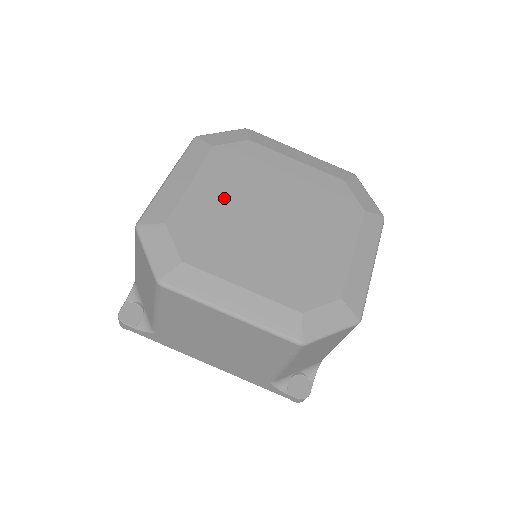
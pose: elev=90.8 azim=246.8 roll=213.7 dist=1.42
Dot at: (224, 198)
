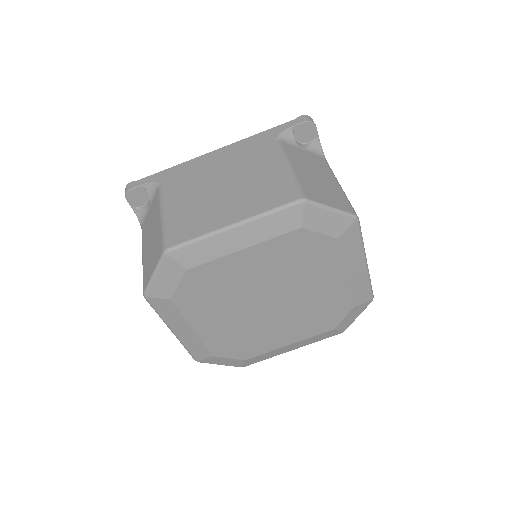
Dot at: (253, 275)
